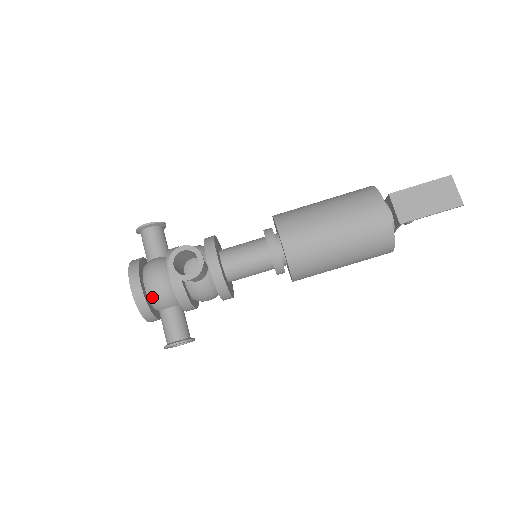
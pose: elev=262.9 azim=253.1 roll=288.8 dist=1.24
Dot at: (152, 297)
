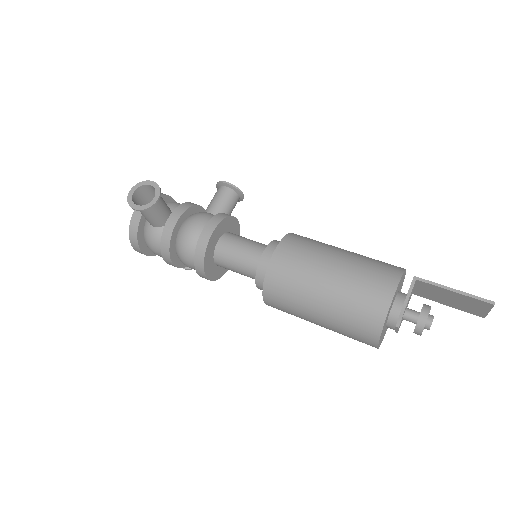
Dot at: occluded
